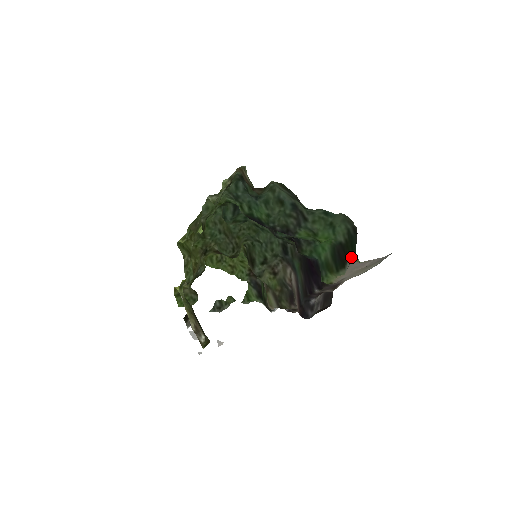
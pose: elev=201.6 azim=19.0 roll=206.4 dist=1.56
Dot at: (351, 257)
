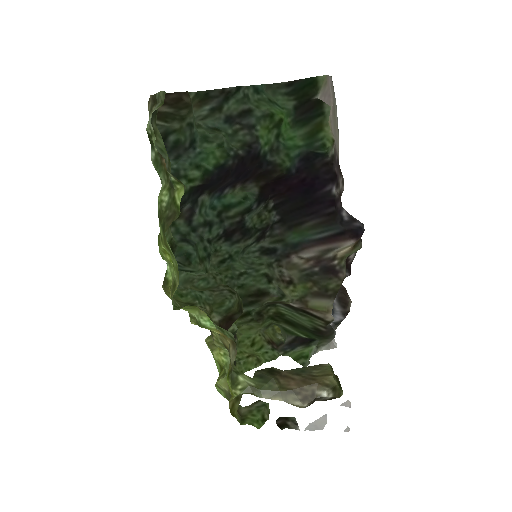
Dot at: (315, 89)
